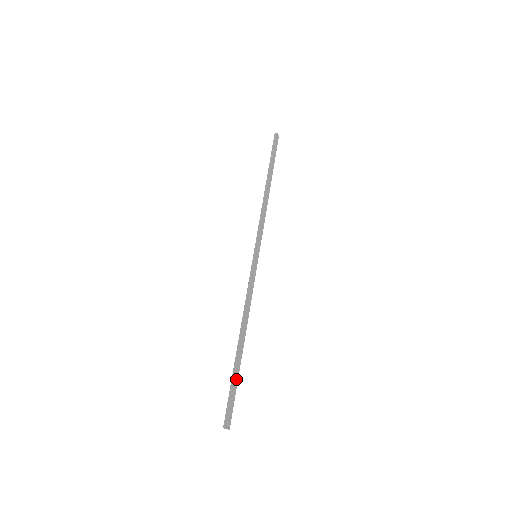
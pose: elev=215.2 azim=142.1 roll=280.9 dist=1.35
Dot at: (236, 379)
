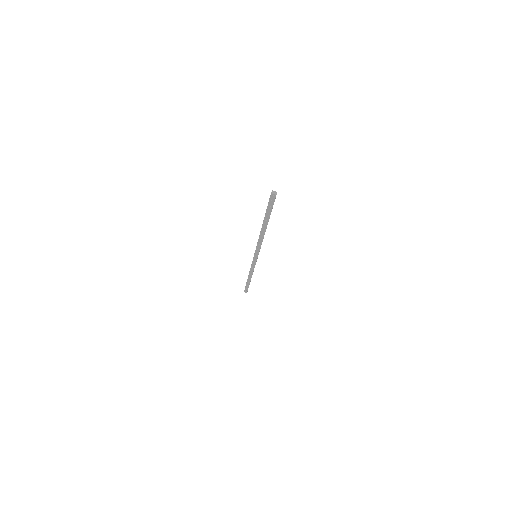
Dot at: occluded
